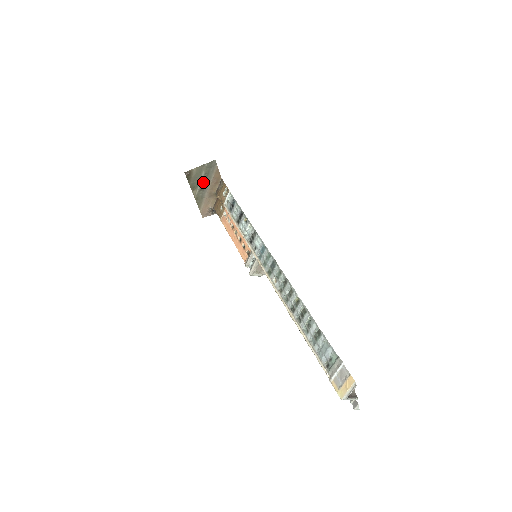
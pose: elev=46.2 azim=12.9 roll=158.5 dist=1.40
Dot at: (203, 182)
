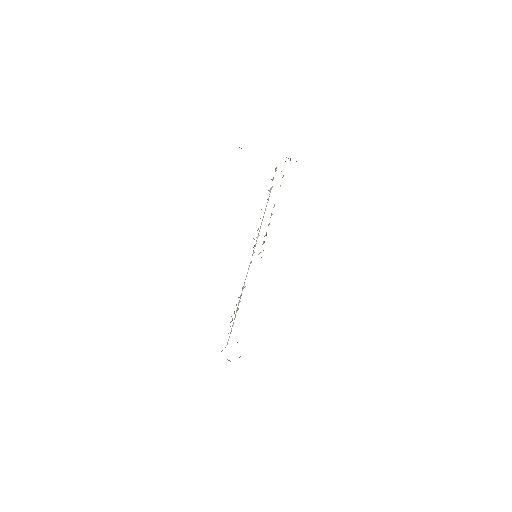
Dot at: occluded
